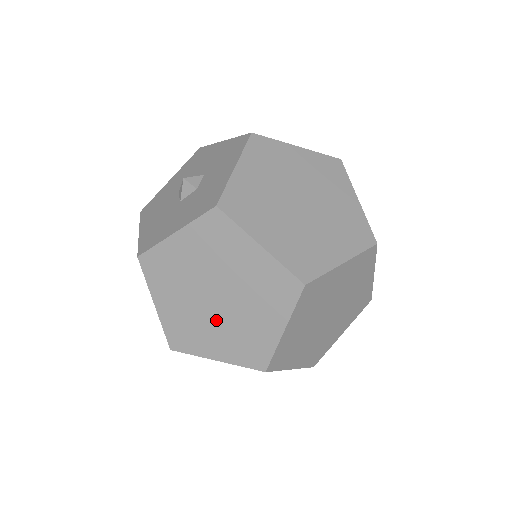
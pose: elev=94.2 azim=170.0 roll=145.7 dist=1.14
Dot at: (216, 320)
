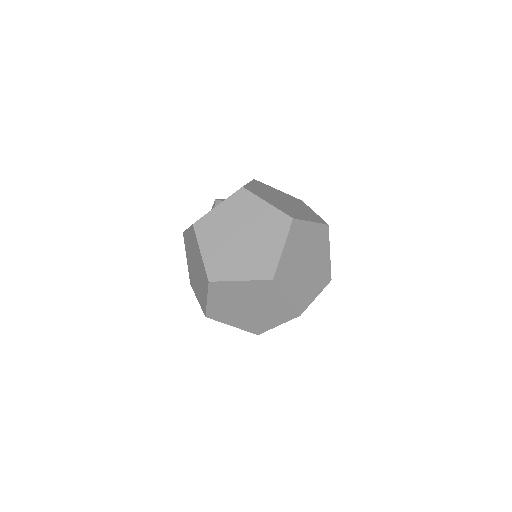
Dot at: (196, 279)
